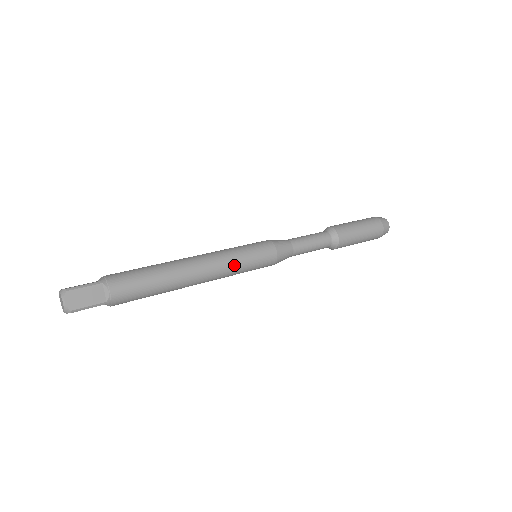
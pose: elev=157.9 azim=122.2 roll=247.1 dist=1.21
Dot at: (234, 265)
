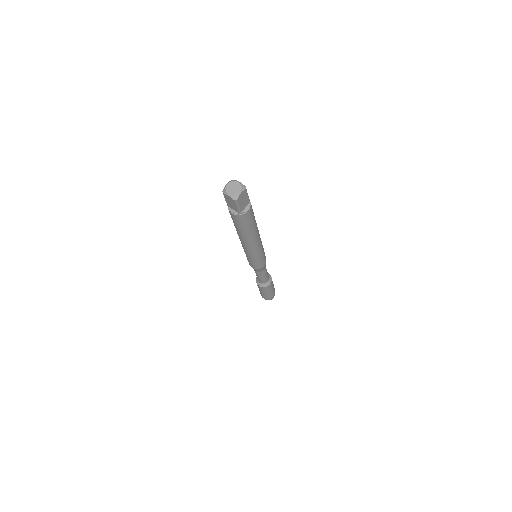
Dot at: (259, 253)
